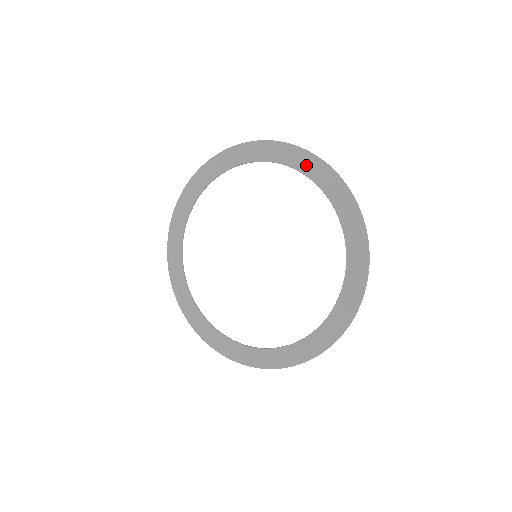
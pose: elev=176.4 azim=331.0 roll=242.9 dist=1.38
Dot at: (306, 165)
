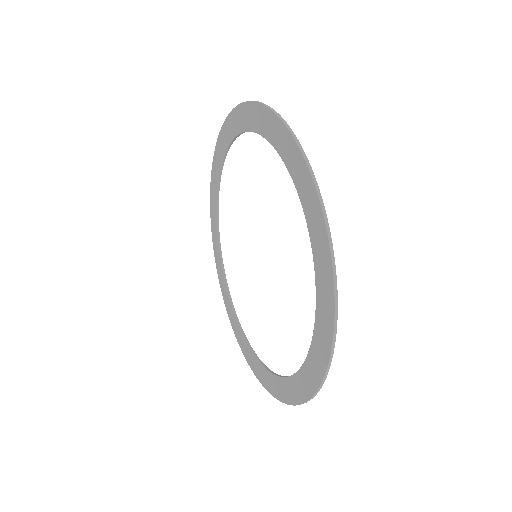
Dot at: (252, 119)
